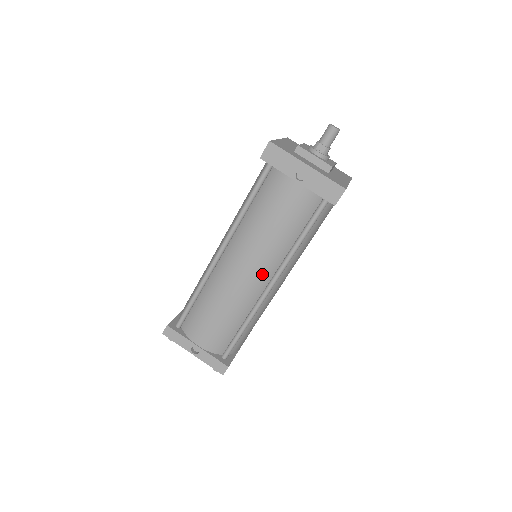
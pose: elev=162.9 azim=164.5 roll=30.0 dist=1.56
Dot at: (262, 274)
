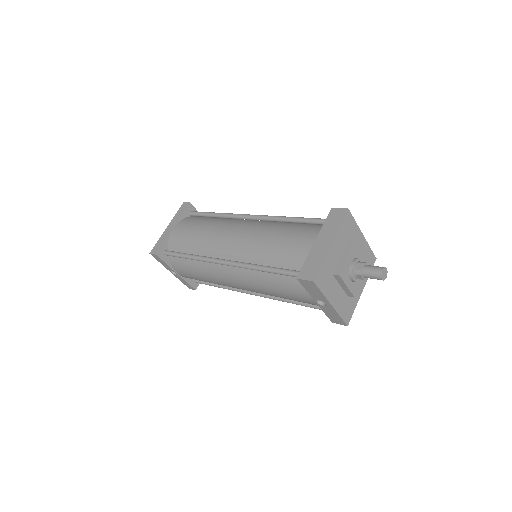
Dot at: (251, 291)
